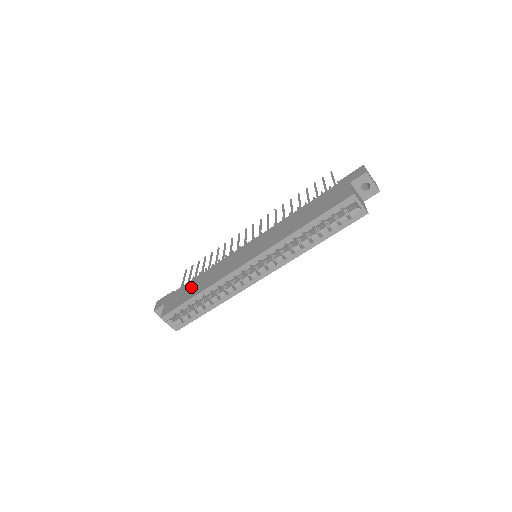
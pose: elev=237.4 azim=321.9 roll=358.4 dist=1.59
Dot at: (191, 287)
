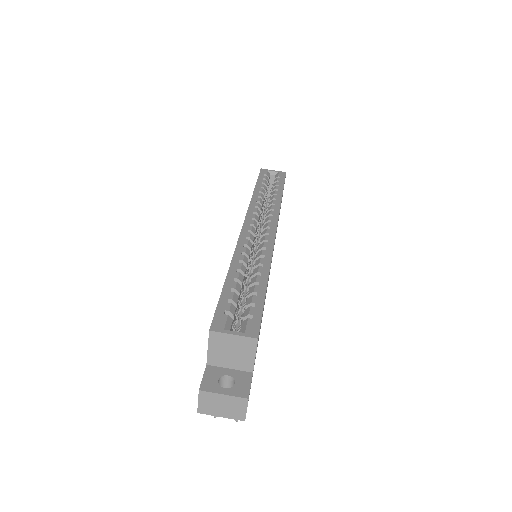
Dot at: occluded
